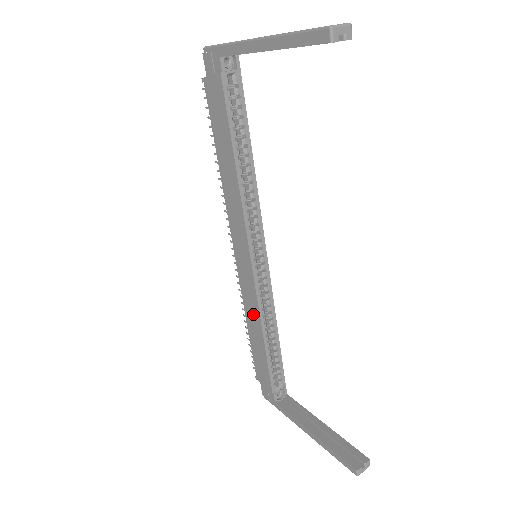
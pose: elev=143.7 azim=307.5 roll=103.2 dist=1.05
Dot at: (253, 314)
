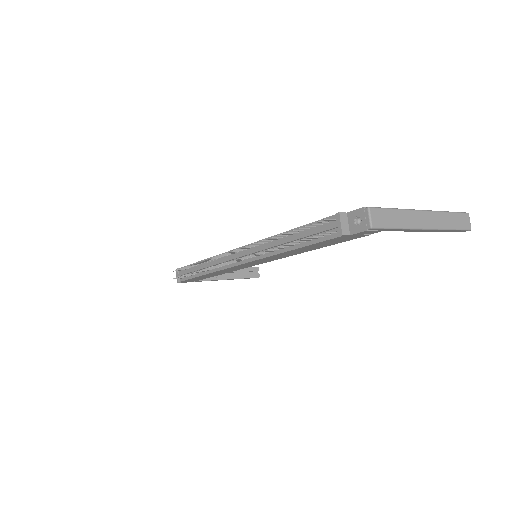
Dot at: (223, 272)
